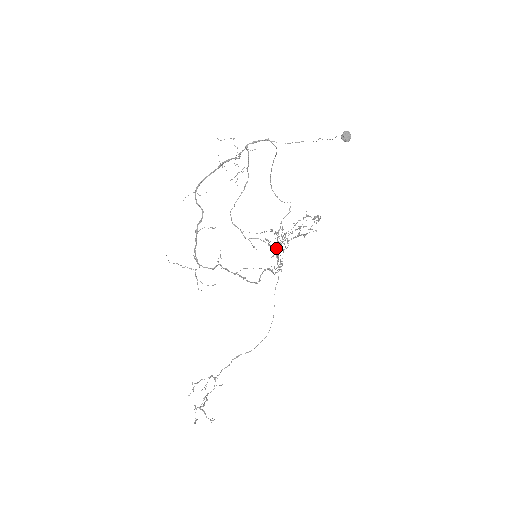
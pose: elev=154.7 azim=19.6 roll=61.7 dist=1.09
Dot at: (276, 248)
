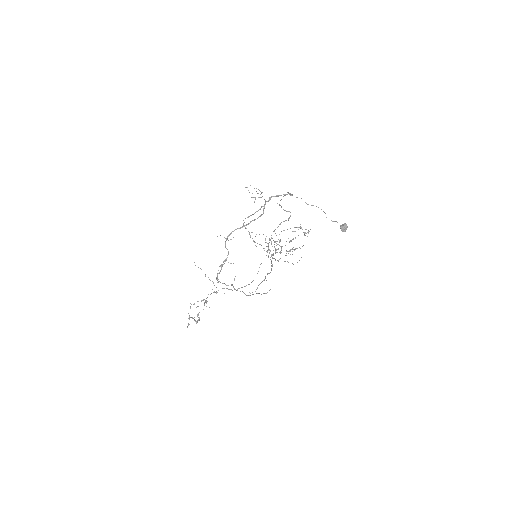
Dot at: occluded
